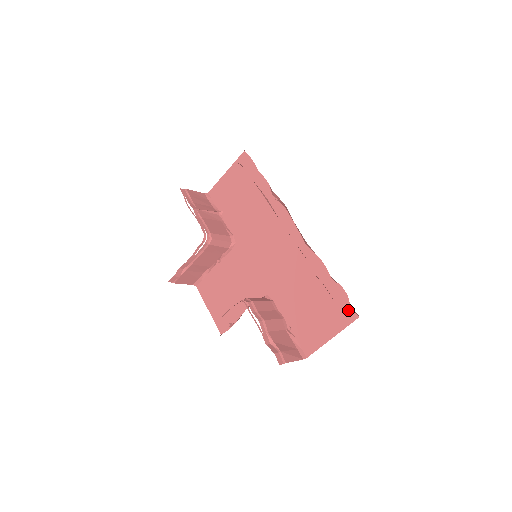
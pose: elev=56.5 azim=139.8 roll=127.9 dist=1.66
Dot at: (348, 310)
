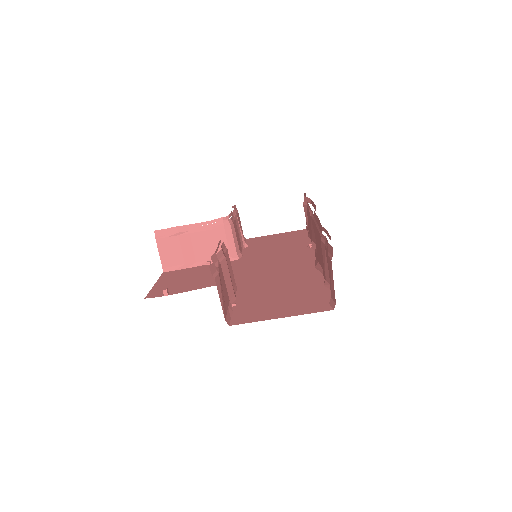
Dot at: (324, 304)
